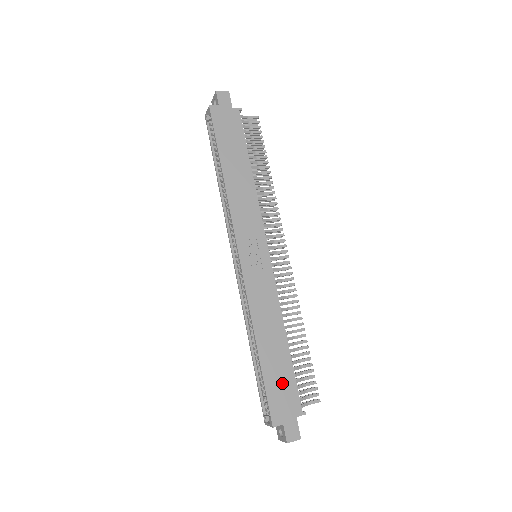
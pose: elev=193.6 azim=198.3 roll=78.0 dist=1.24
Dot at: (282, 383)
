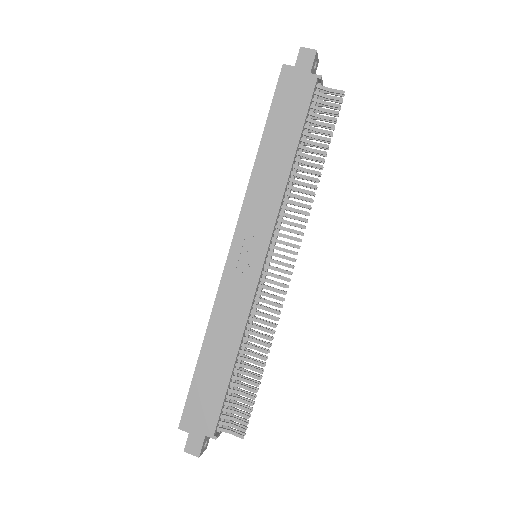
Dot at: (208, 396)
